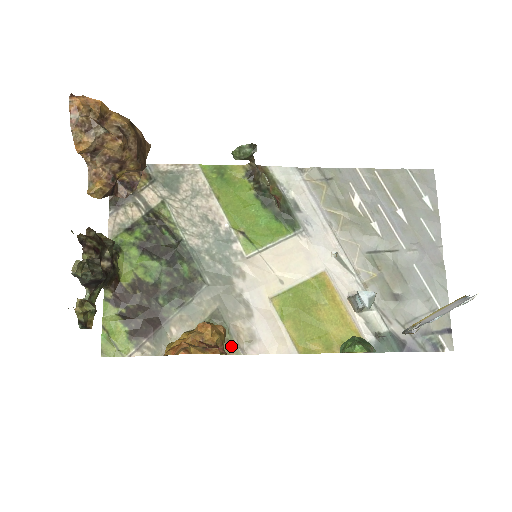
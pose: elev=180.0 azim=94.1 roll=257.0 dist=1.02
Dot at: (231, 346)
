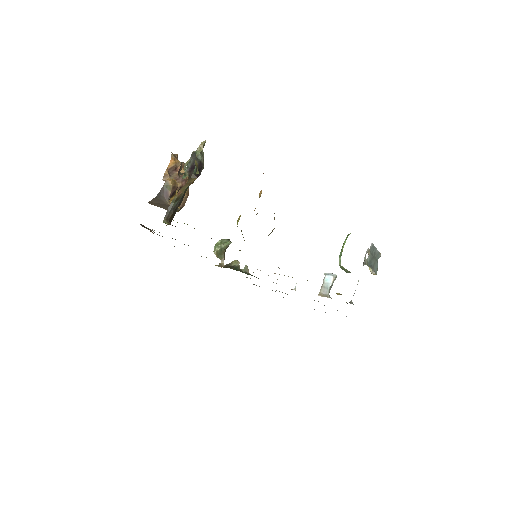
Dot at: occluded
